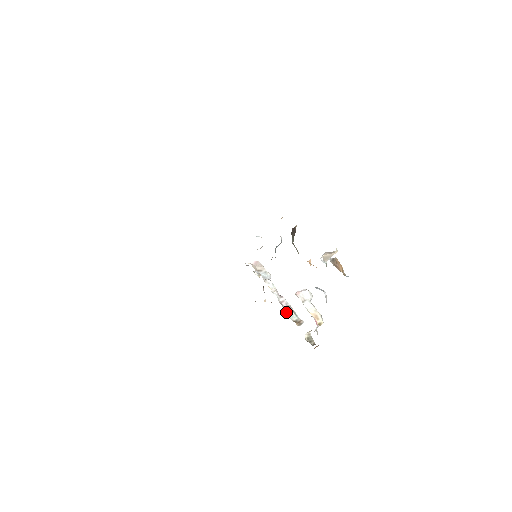
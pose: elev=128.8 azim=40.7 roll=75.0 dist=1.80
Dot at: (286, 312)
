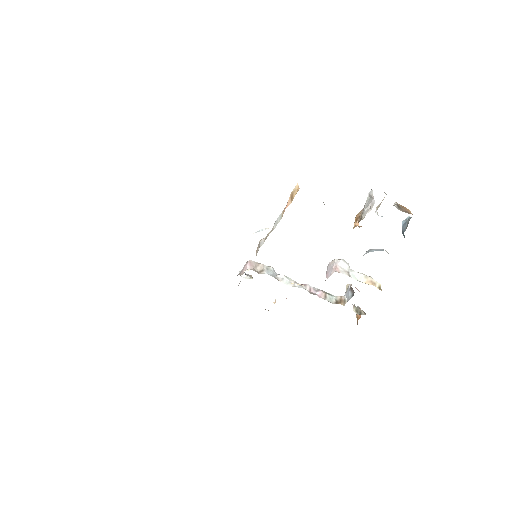
Dot at: occluded
